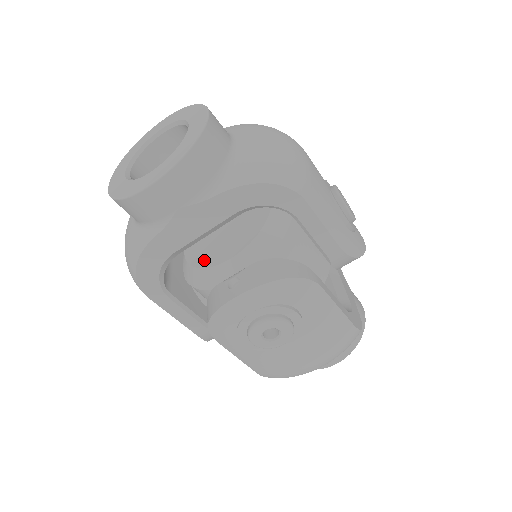
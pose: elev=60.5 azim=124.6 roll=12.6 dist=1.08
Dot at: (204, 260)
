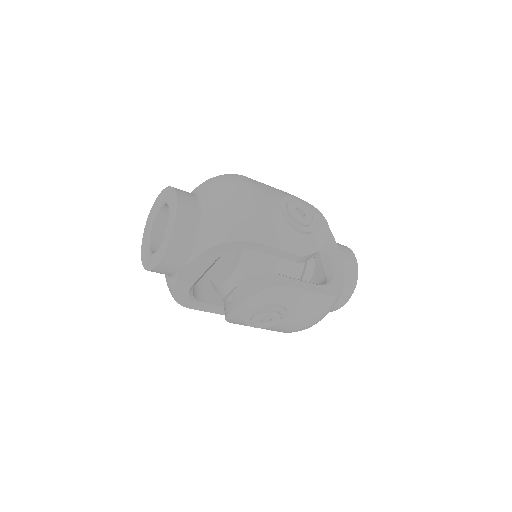
Dot at: (216, 277)
